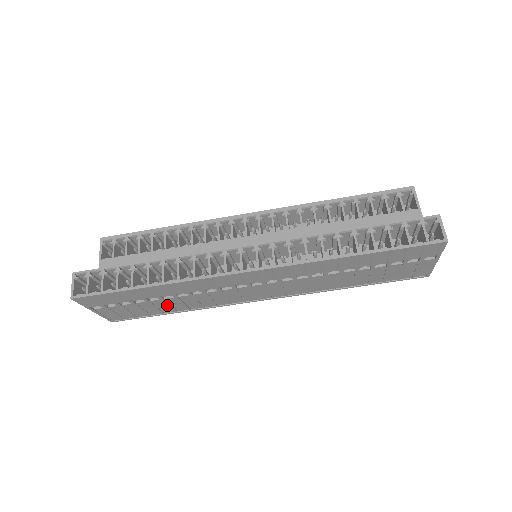
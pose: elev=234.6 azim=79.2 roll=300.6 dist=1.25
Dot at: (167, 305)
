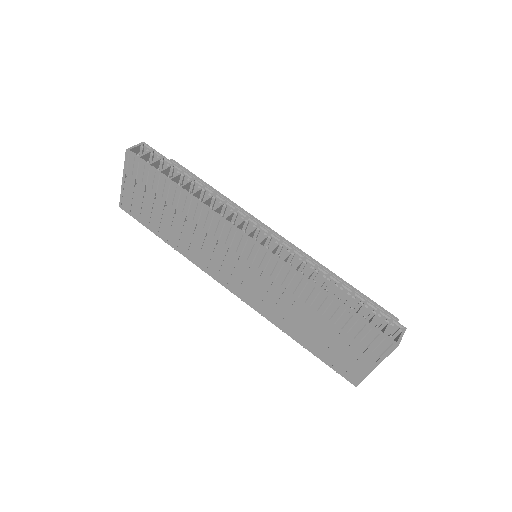
Dot at: (169, 224)
